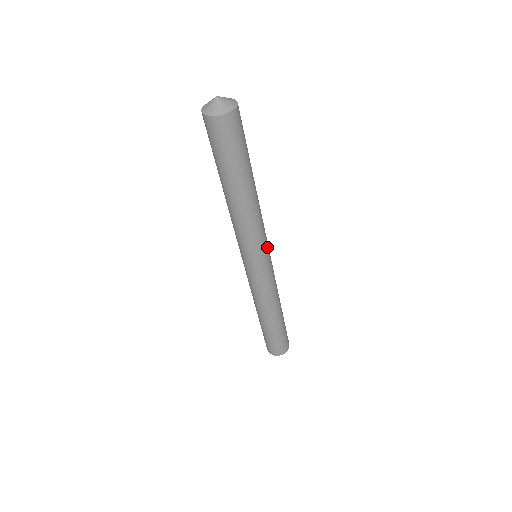
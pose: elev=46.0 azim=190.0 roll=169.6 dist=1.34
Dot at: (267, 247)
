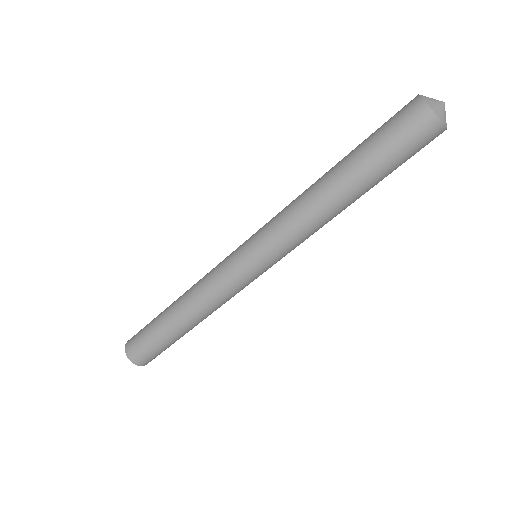
Dot at: (279, 260)
